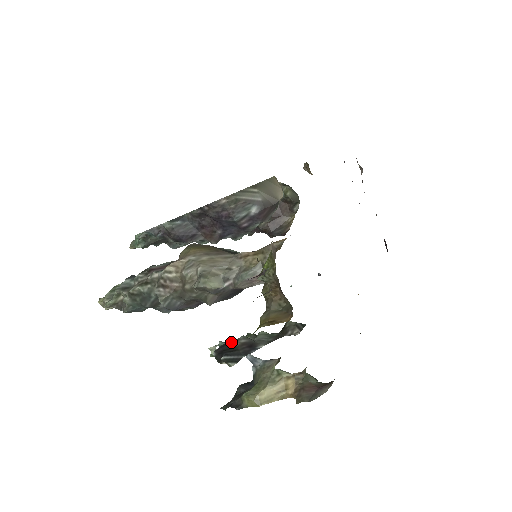
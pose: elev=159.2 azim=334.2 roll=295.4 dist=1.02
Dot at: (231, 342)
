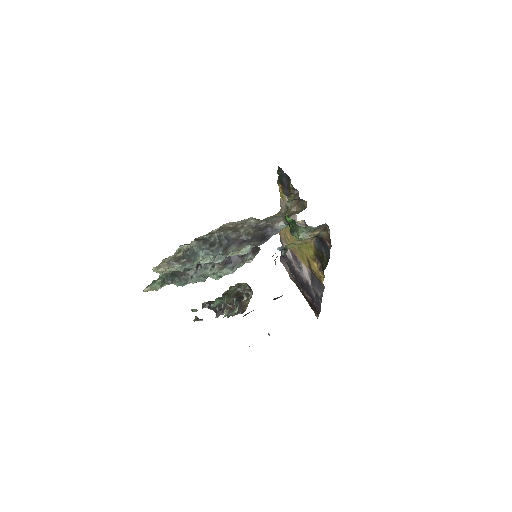
Dot at: occluded
